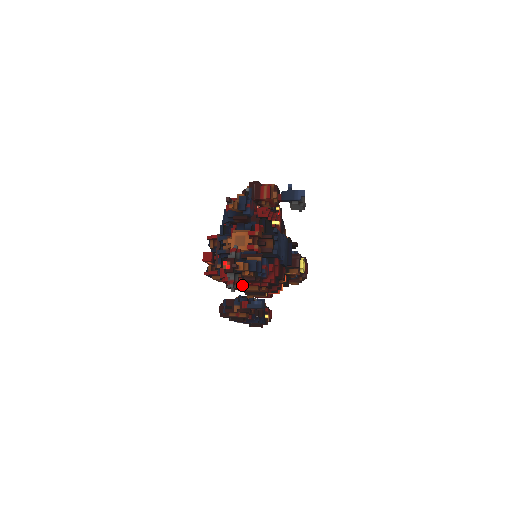
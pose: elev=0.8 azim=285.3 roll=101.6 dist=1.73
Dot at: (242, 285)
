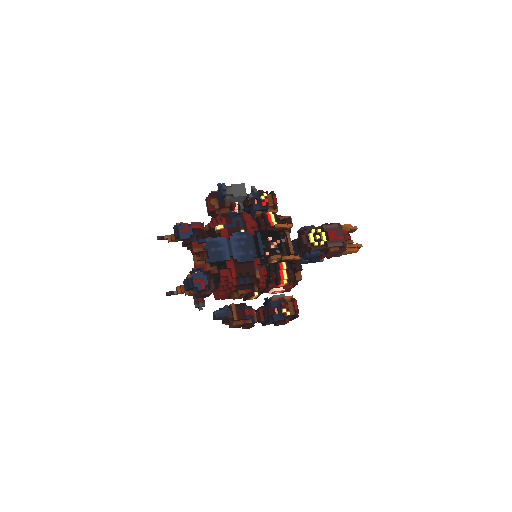
Dot at: (225, 296)
